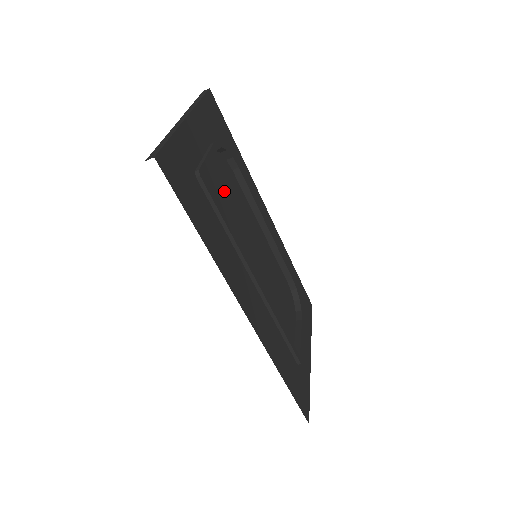
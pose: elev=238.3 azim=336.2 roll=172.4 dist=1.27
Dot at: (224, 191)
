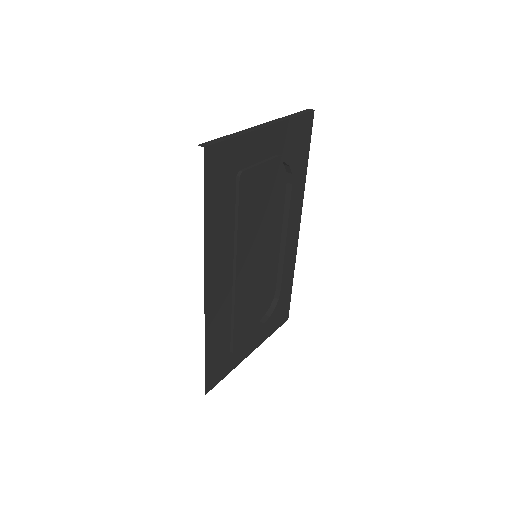
Dot at: (262, 195)
